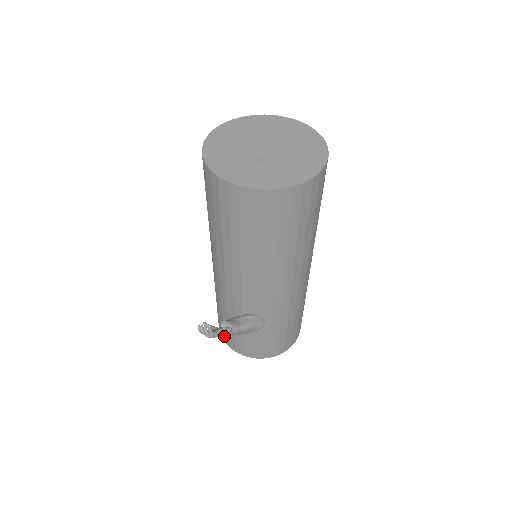
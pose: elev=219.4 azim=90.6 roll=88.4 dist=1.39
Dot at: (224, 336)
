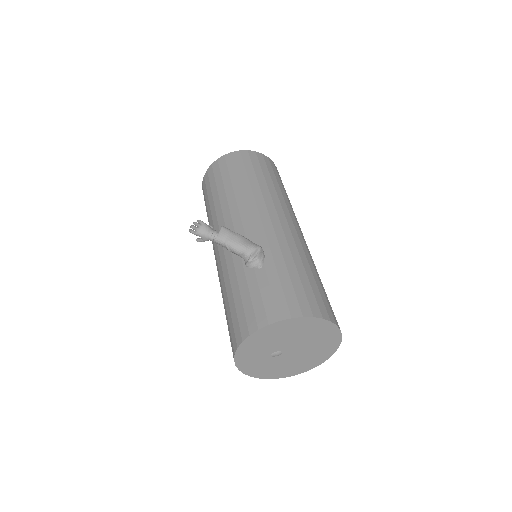
Dot at: (235, 335)
